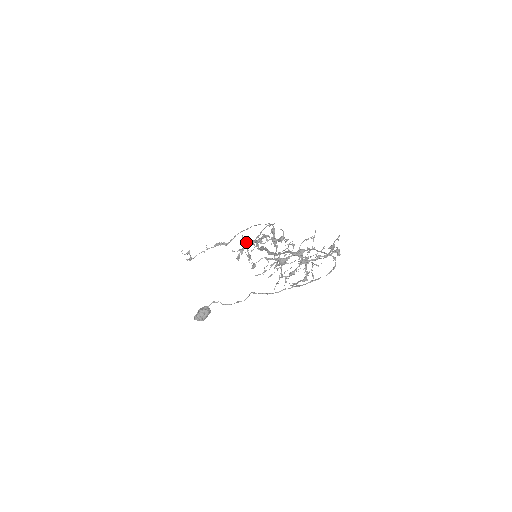
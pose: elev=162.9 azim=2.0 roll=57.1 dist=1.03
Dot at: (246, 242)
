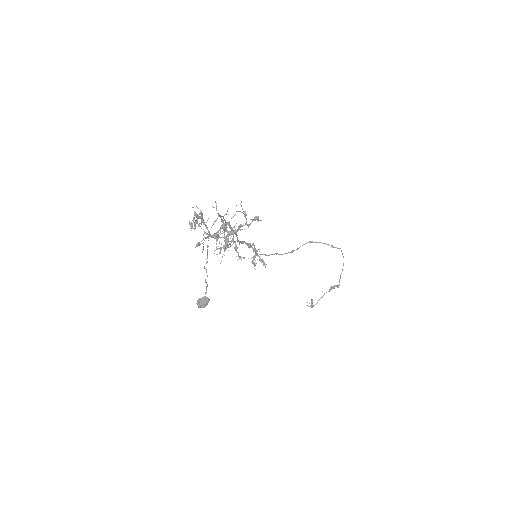
Dot at: (254, 248)
